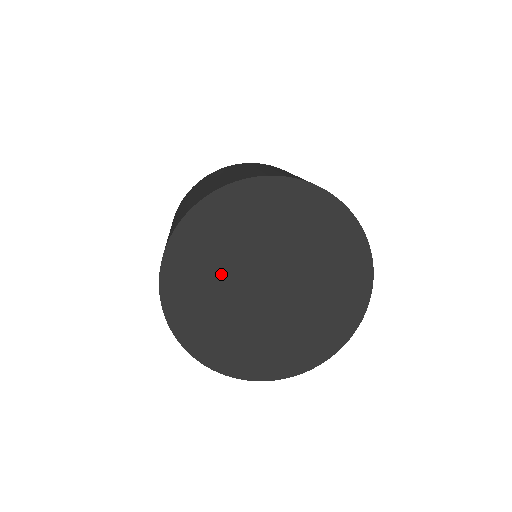
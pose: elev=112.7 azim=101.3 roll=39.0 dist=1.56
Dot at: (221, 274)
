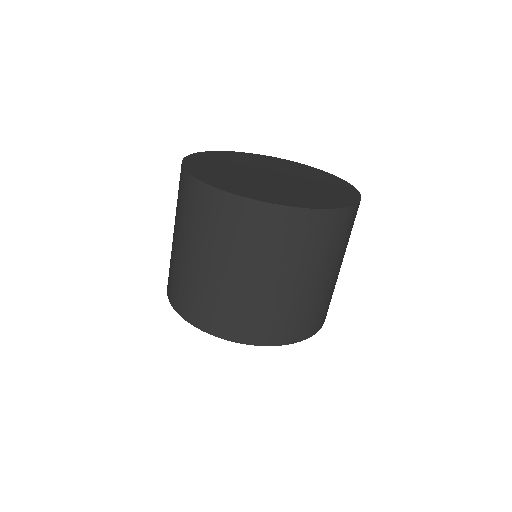
Dot at: (260, 164)
